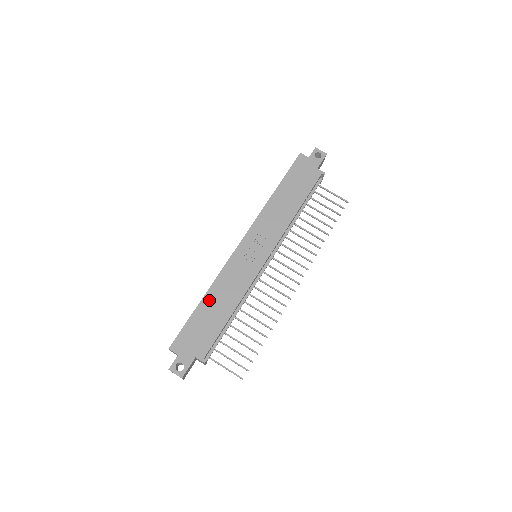
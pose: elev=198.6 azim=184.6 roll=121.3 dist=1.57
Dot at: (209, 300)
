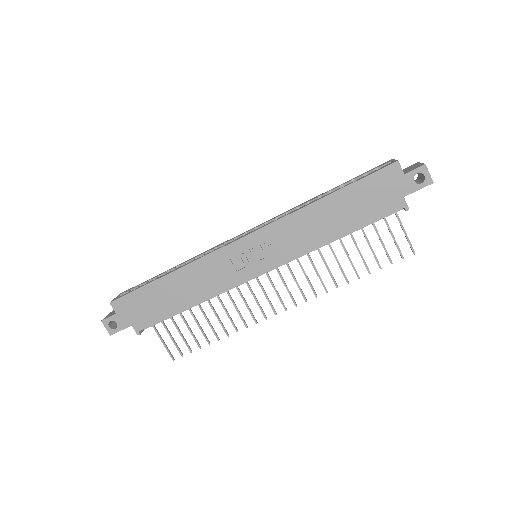
Dot at: (173, 280)
